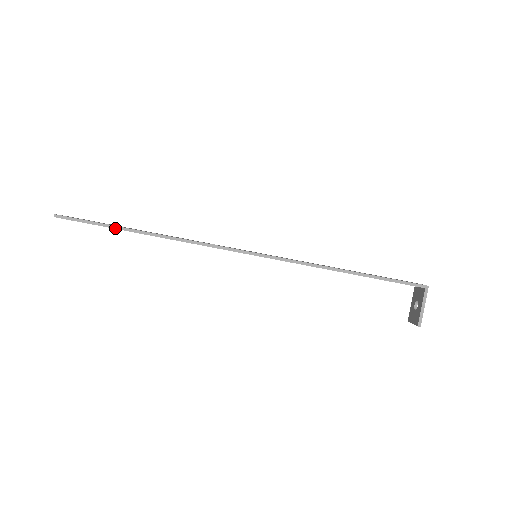
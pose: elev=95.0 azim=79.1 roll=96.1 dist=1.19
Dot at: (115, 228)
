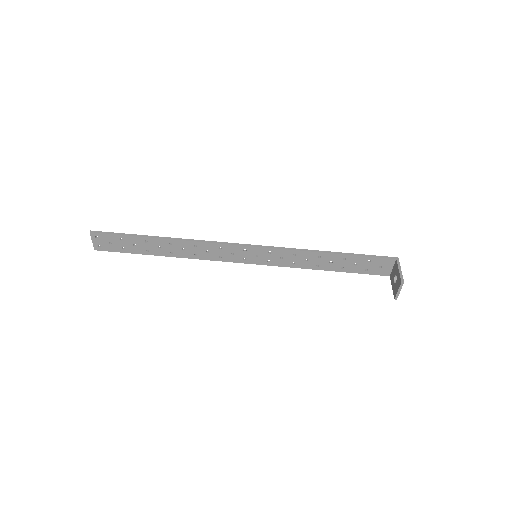
Dot at: (140, 236)
